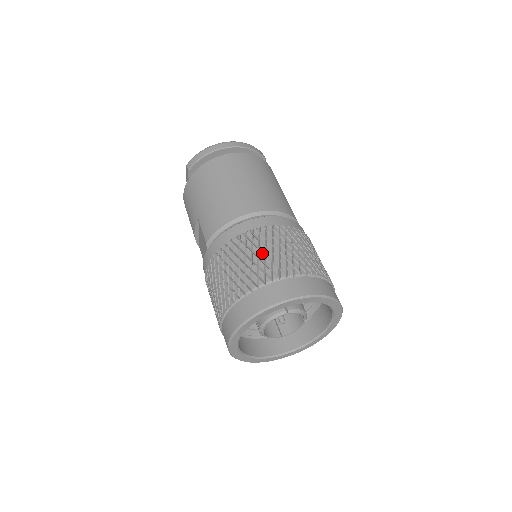
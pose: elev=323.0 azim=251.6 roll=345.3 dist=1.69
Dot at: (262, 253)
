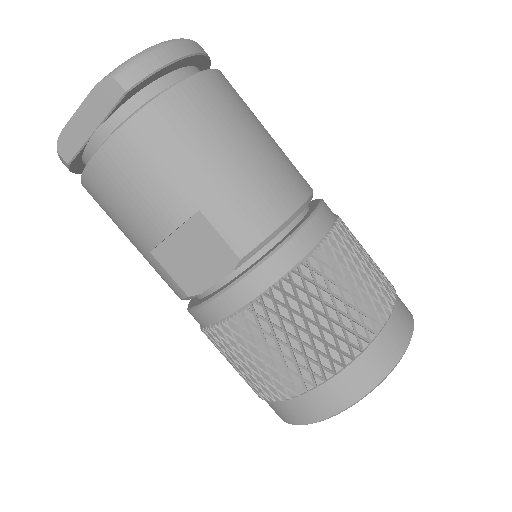
Dot at: (362, 271)
